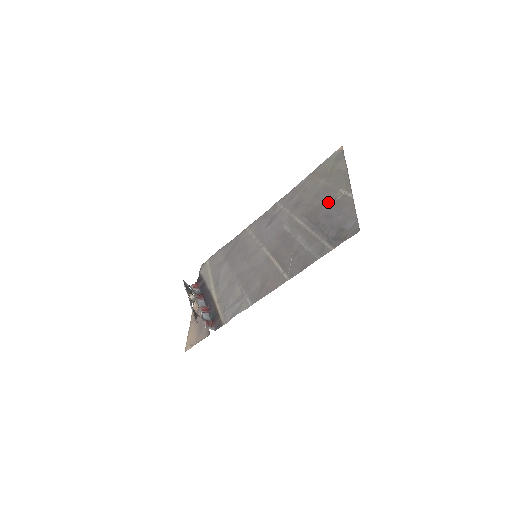
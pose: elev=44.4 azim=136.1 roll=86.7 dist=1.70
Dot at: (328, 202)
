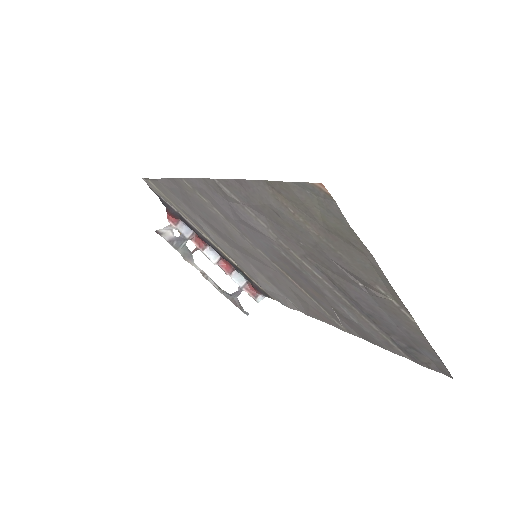
Dot at: (358, 286)
